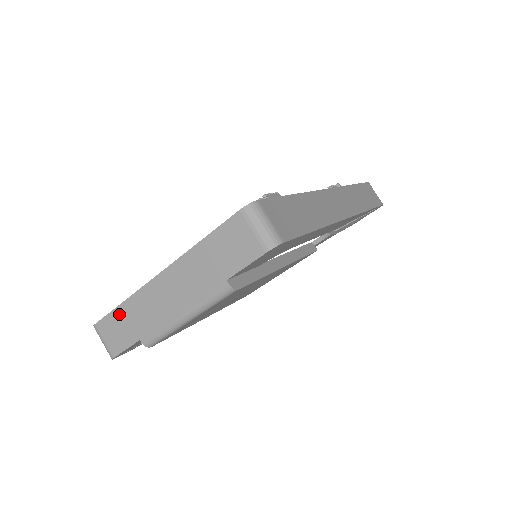
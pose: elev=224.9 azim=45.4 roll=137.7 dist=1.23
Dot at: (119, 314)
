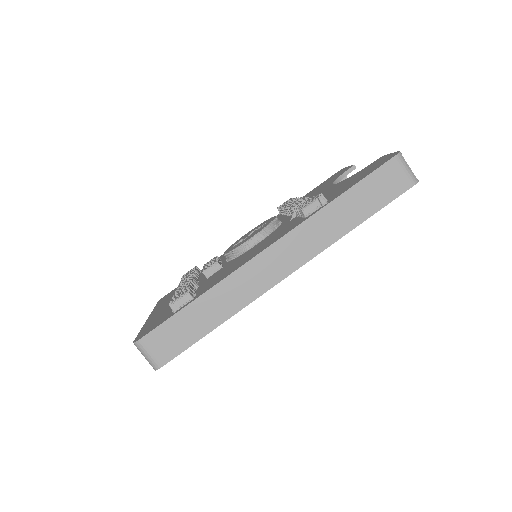
Dot at: occluded
